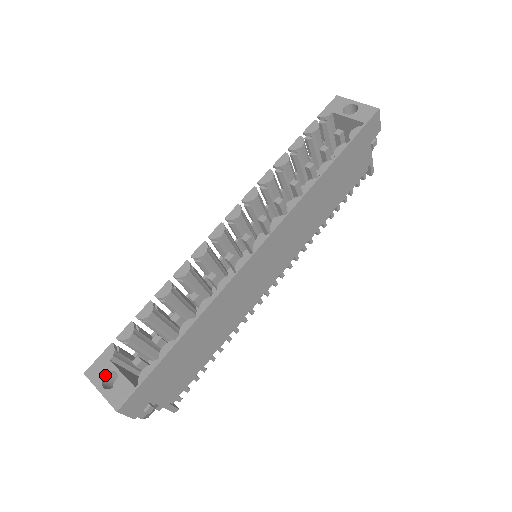
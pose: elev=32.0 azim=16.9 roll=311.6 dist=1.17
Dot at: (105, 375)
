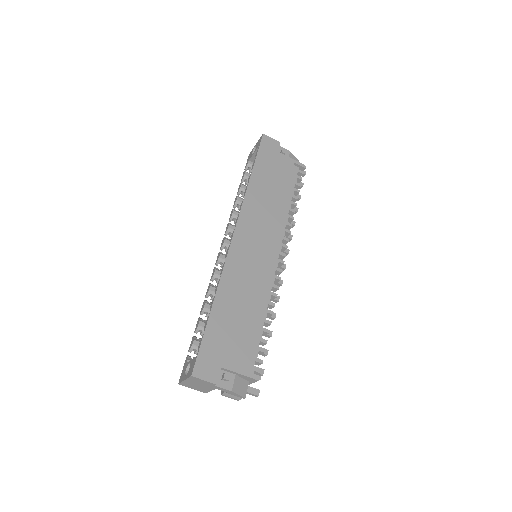
Dot at: (186, 371)
